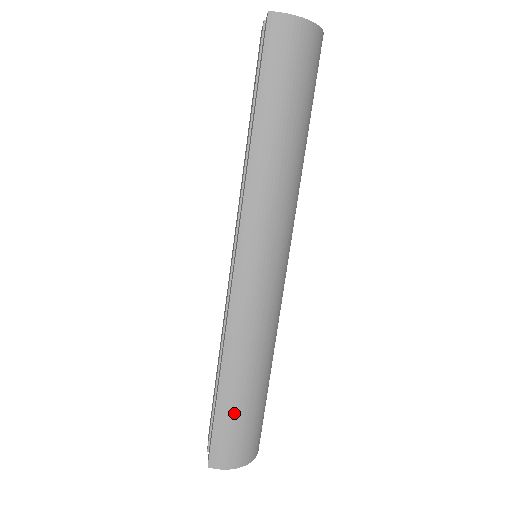
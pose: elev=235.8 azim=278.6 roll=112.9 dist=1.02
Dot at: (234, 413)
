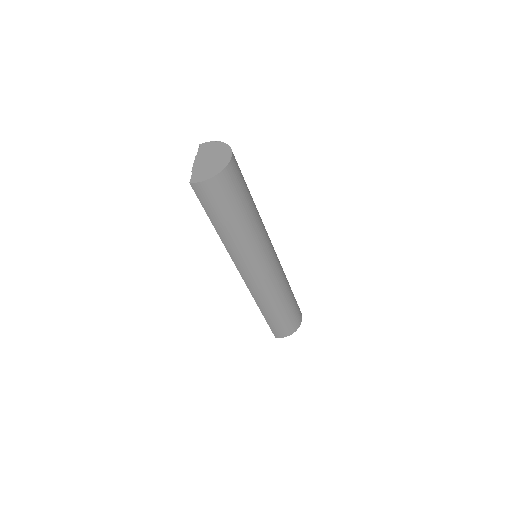
Dot at: (276, 322)
